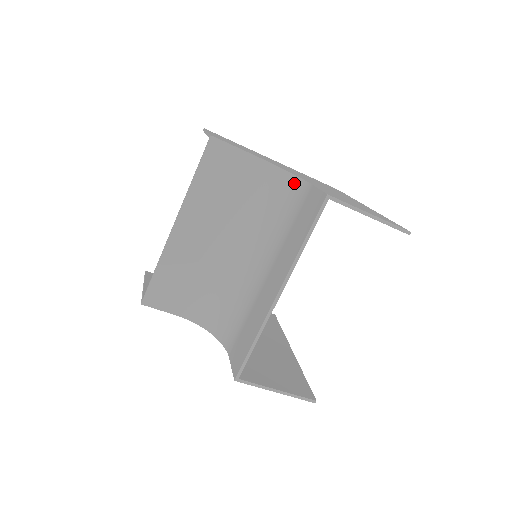
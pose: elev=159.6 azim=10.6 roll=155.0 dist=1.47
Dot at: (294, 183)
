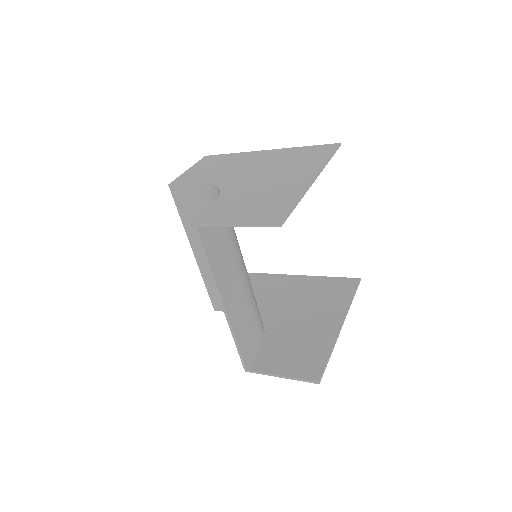
Dot at: occluded
